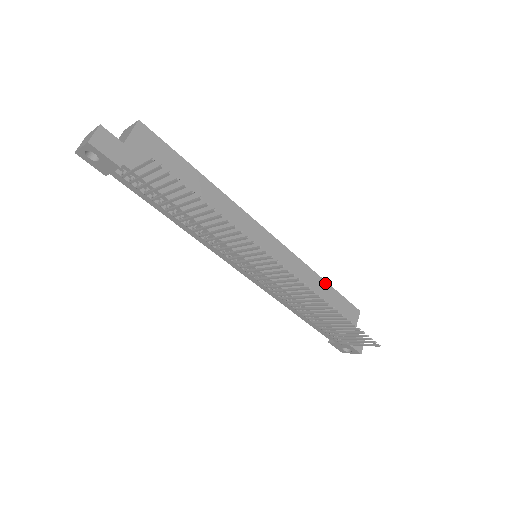
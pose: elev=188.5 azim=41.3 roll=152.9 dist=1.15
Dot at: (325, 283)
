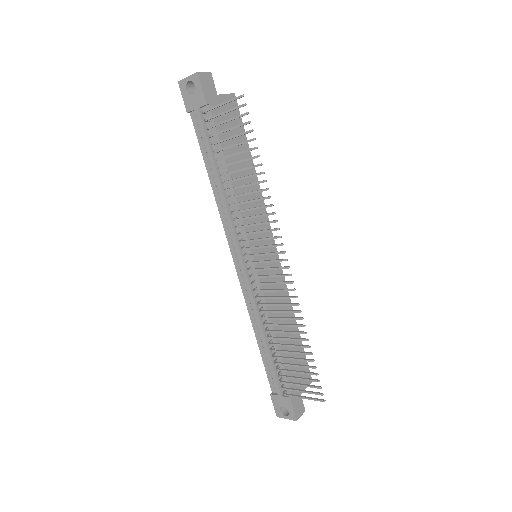
Dot at: (296, 327)
